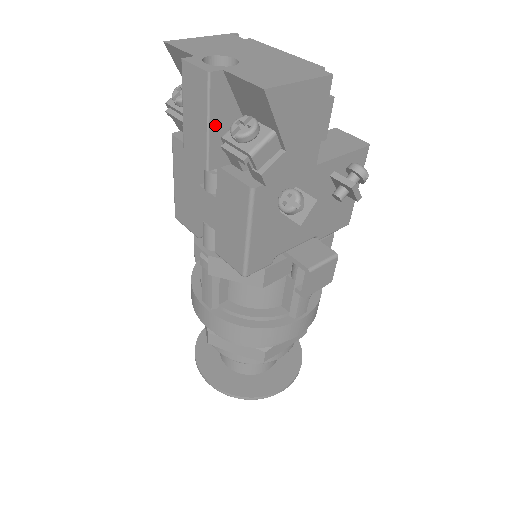
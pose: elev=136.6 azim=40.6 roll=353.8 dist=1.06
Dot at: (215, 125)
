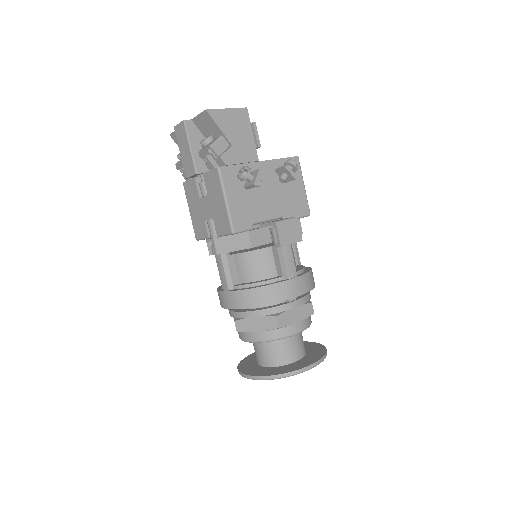
Dot at: (194, 148)
